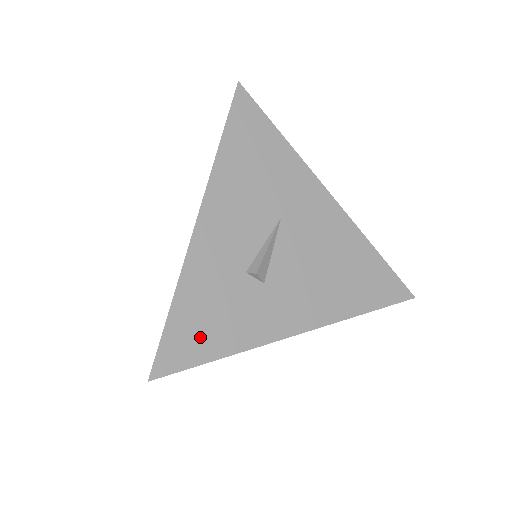
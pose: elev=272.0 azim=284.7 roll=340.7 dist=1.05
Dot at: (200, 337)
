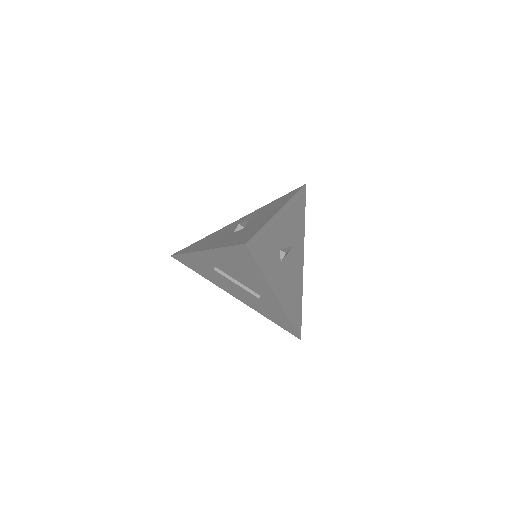
Dot at: (262, 252)
